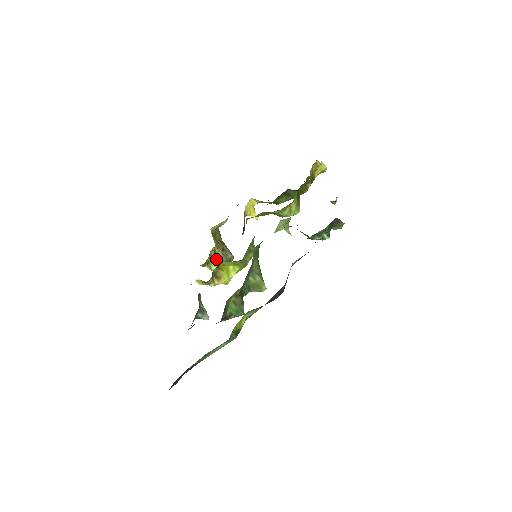
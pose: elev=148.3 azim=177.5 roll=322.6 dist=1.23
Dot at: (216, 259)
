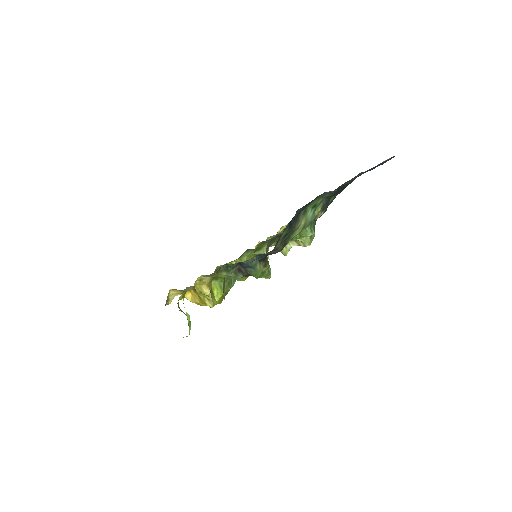
Dot at: occluded
